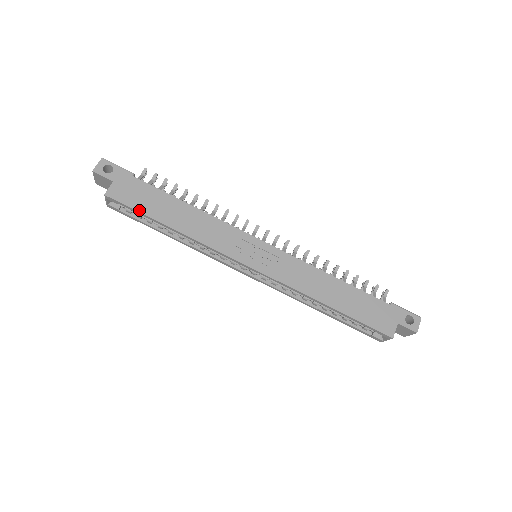
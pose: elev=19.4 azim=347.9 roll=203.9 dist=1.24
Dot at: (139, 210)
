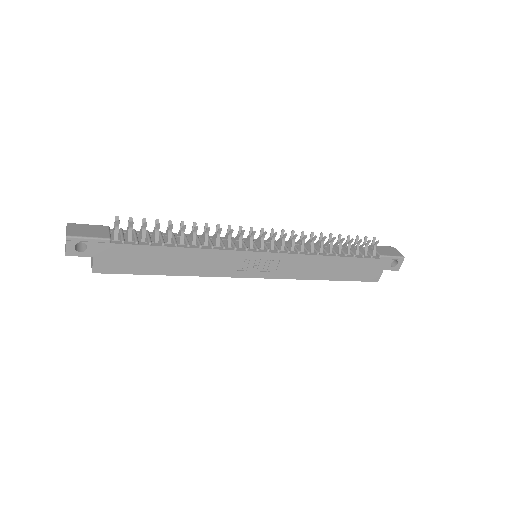
Dot at: (134, 273)
